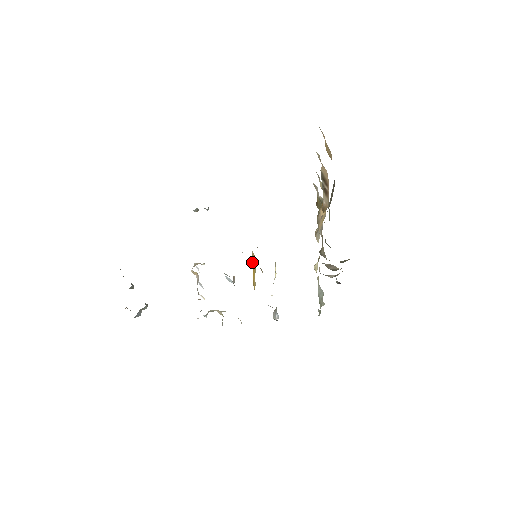
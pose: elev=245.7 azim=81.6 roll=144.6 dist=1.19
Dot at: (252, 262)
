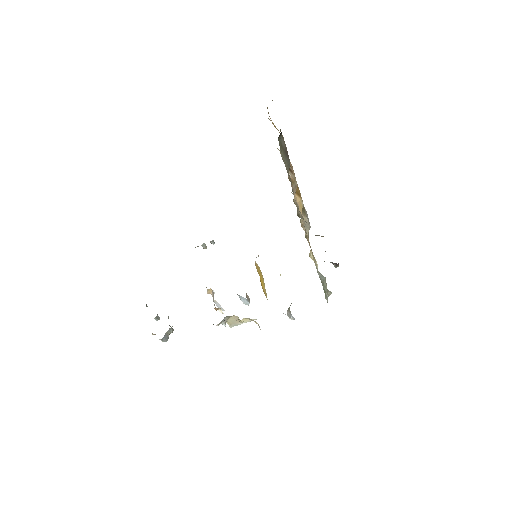
Dot at: (257, 270)
